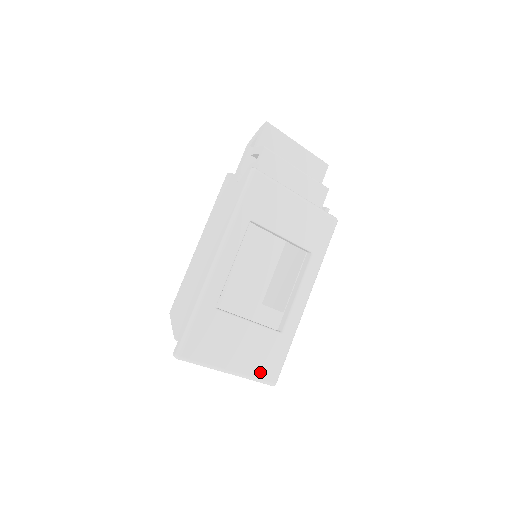
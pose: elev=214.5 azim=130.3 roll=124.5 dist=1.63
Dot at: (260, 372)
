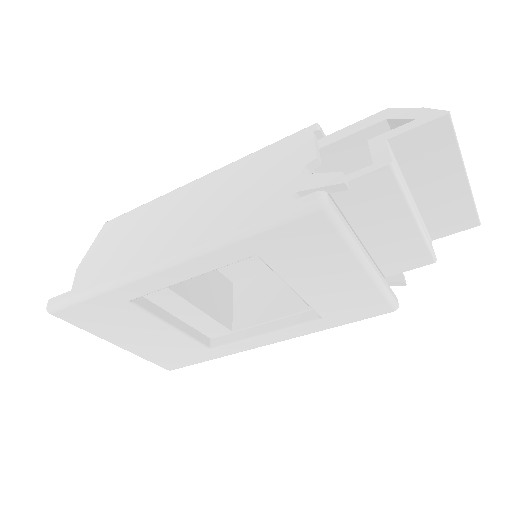
Dot at: (157, 359)
